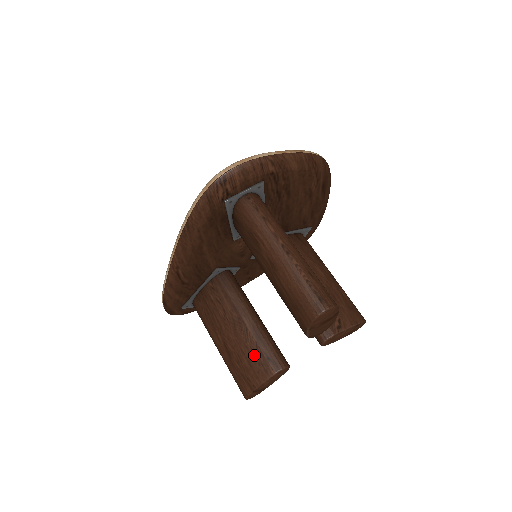
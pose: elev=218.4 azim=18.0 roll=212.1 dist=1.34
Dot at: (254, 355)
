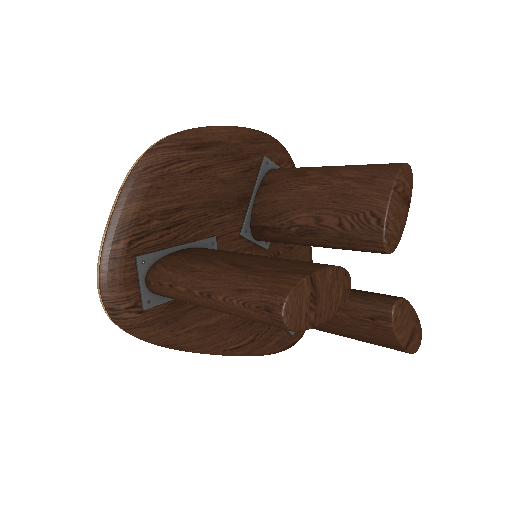
Dot at: (362, 327)
